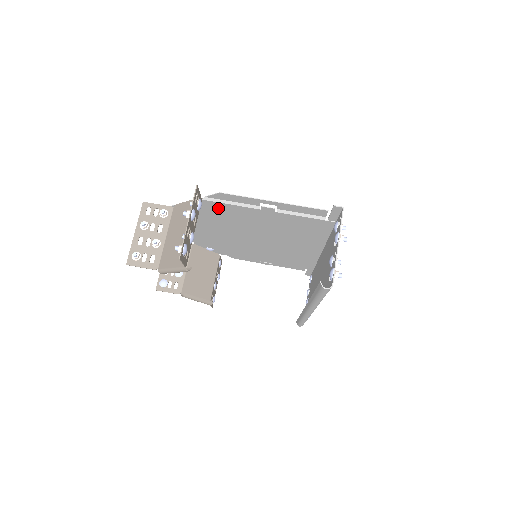
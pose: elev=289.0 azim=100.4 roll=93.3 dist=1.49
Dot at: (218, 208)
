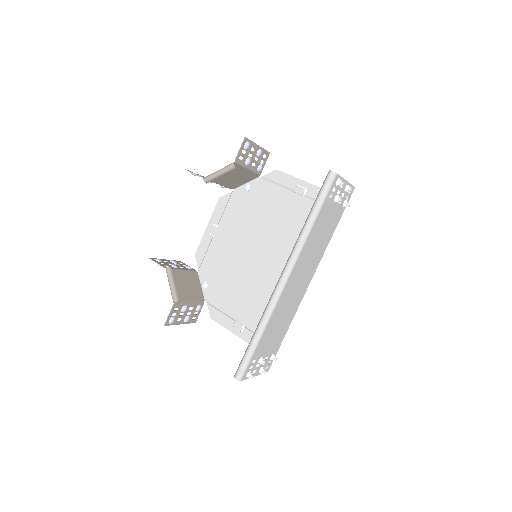
Dot at: (263, 192)
